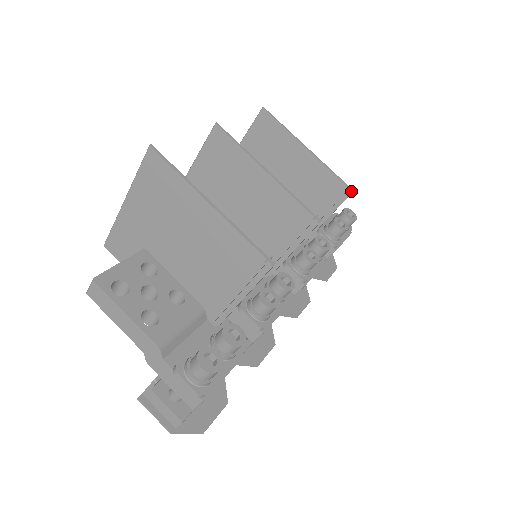
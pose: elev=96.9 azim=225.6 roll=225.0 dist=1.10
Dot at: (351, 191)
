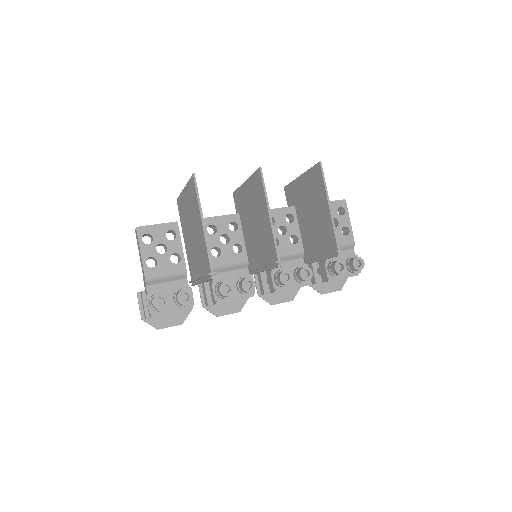
Dot at: (338, 255)
